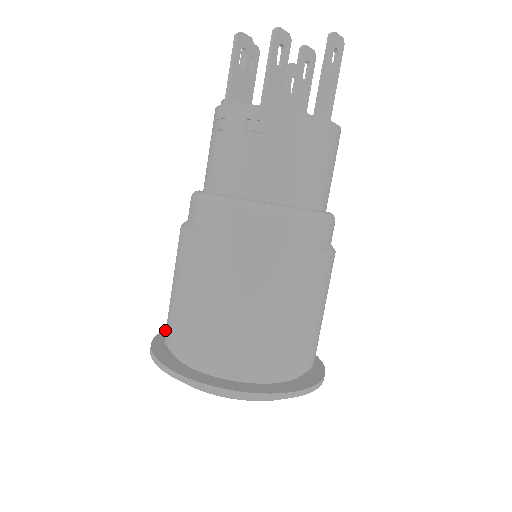
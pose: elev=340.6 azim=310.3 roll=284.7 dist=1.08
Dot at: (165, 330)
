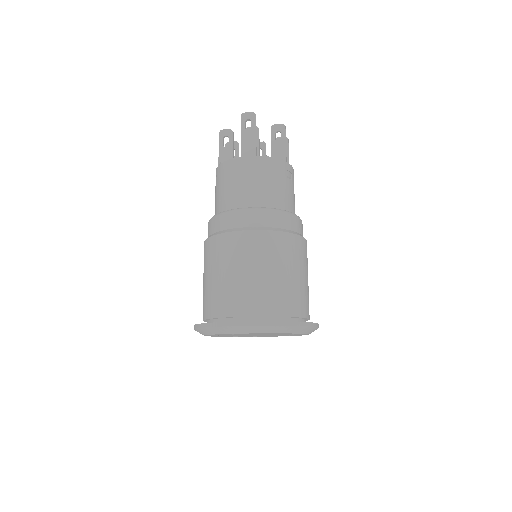
Dot at: occluded
